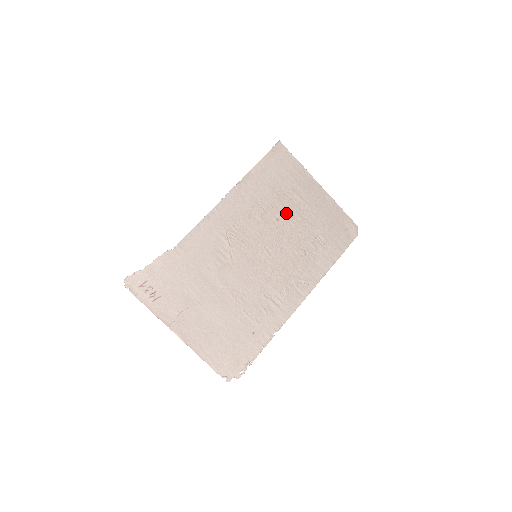
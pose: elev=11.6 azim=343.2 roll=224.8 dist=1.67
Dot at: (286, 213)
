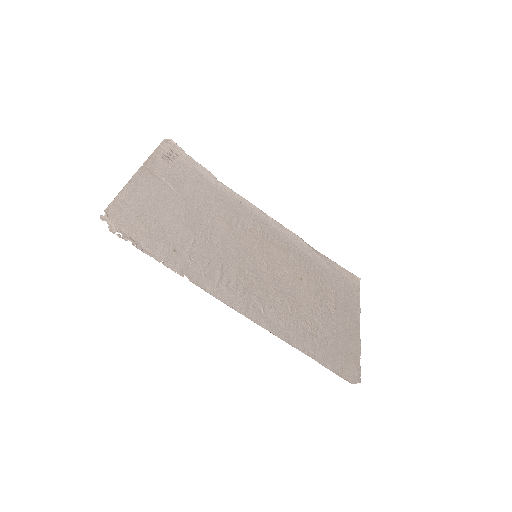
Dot at: (313, 288)
